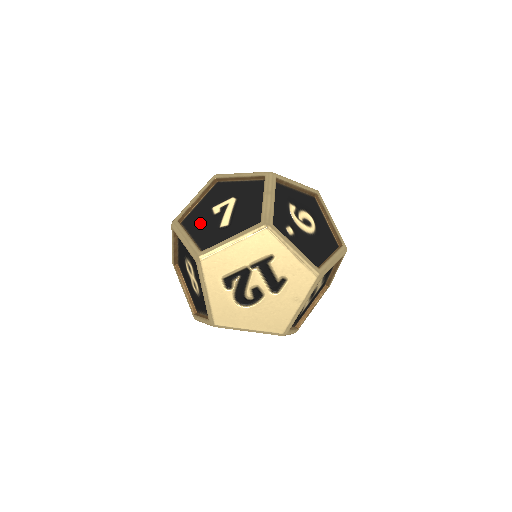
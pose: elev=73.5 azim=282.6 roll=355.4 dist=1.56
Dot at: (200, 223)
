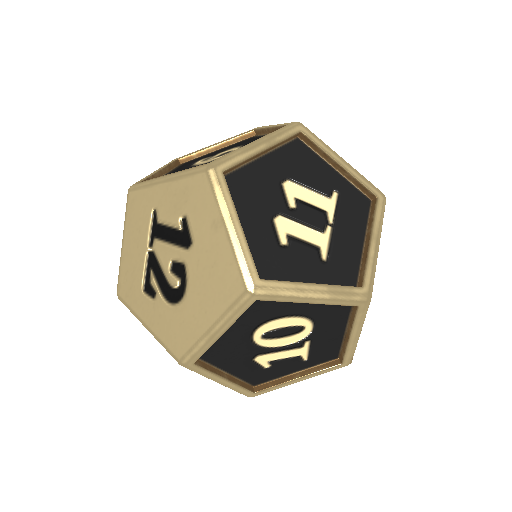
Dot at: occluded
